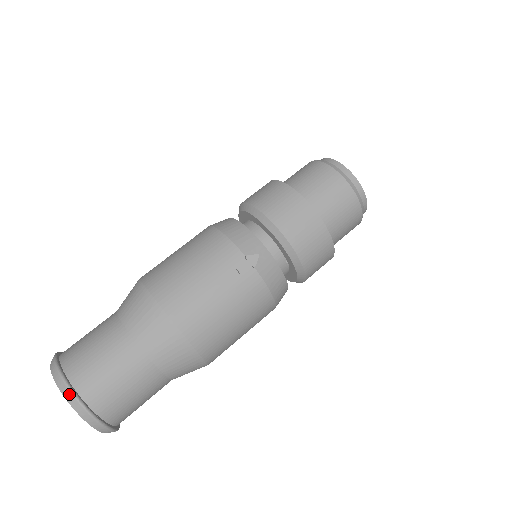
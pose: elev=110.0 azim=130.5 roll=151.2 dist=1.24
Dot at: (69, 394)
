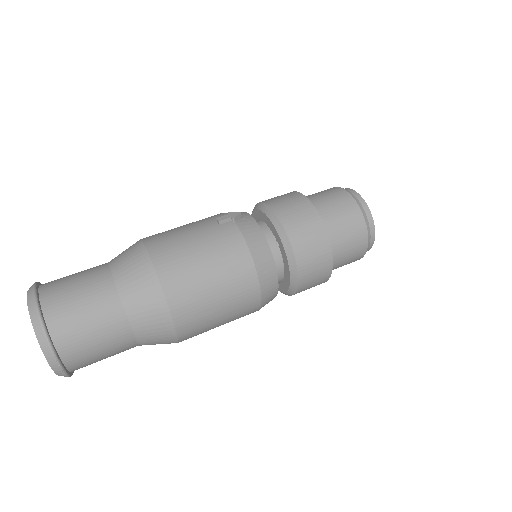
Dot at: (31, 289)
